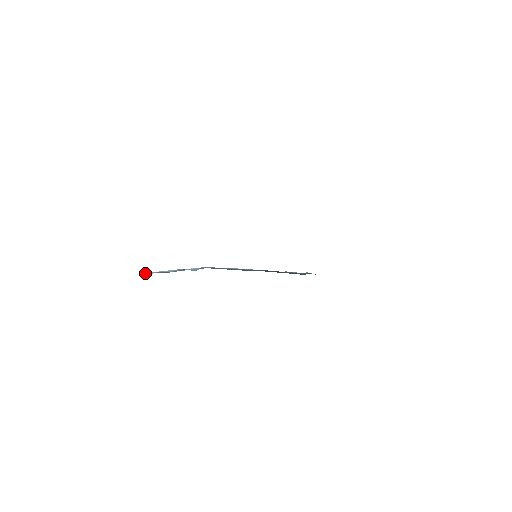
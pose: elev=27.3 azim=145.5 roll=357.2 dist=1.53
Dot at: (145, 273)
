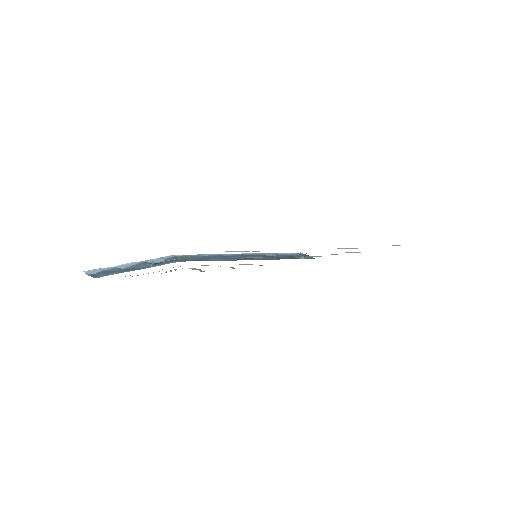
Dot at: (87, 272)
